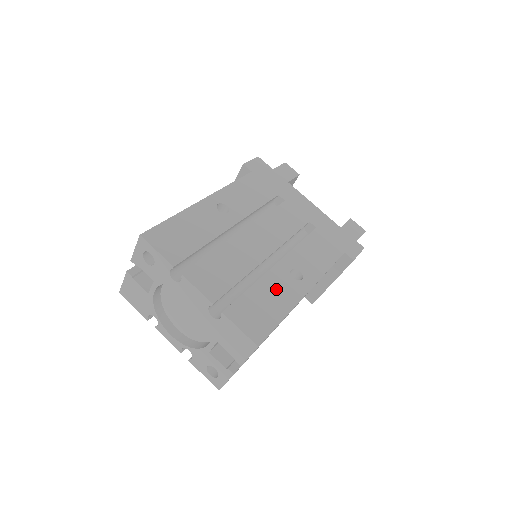
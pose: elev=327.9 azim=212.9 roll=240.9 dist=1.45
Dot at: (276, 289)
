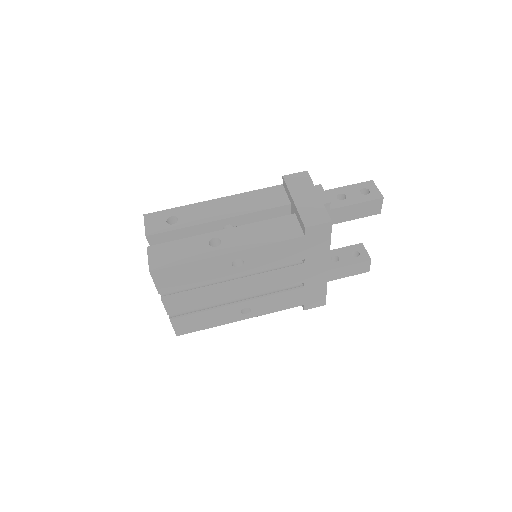
Dot at: (220, 315)
